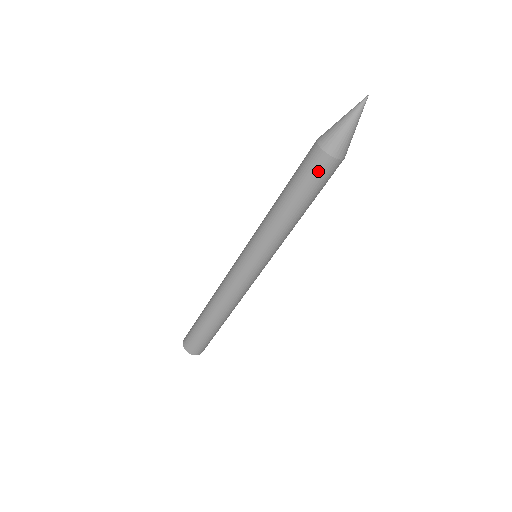
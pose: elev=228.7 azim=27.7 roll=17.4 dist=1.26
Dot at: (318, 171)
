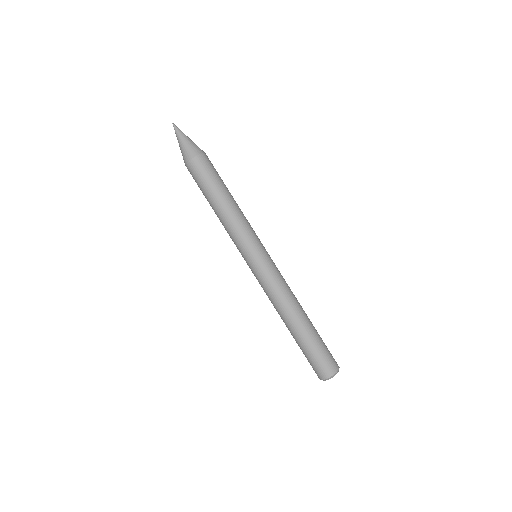
Dot at: (198, 173)
